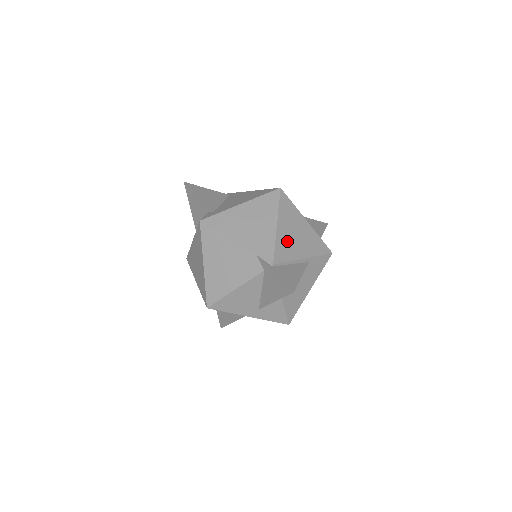
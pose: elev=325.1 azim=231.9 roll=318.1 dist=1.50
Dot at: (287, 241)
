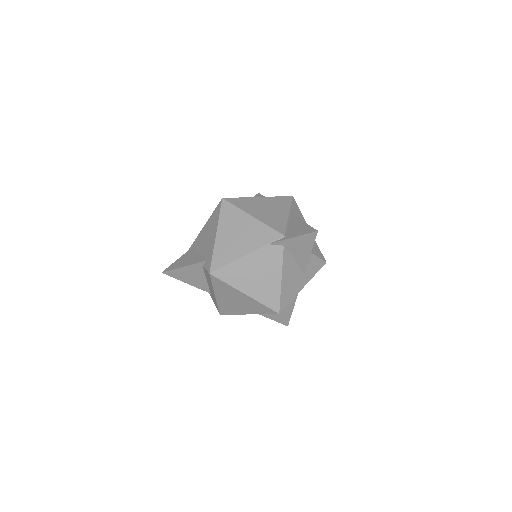
Dot at: (269, 217)
